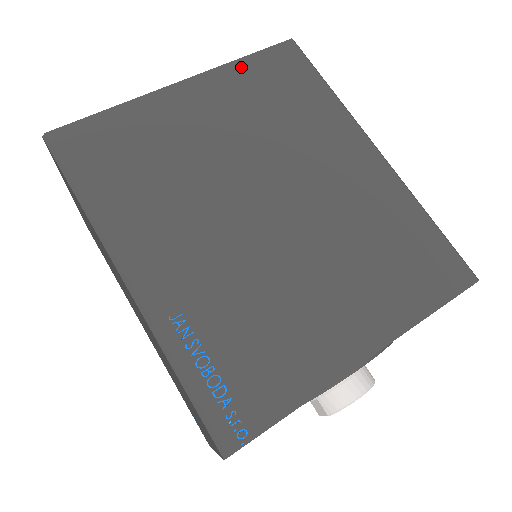
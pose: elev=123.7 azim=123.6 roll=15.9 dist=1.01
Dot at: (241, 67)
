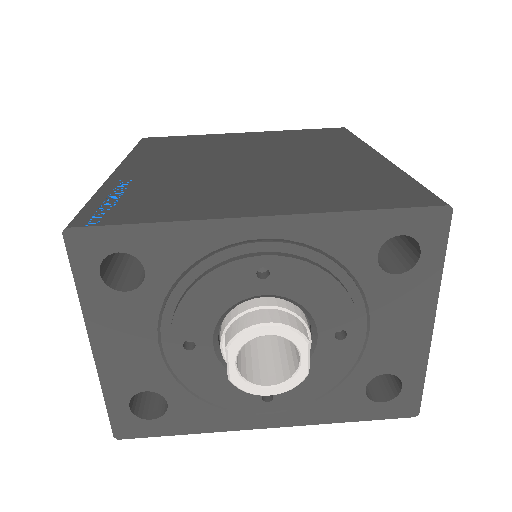
Dot at: (293, 131)
